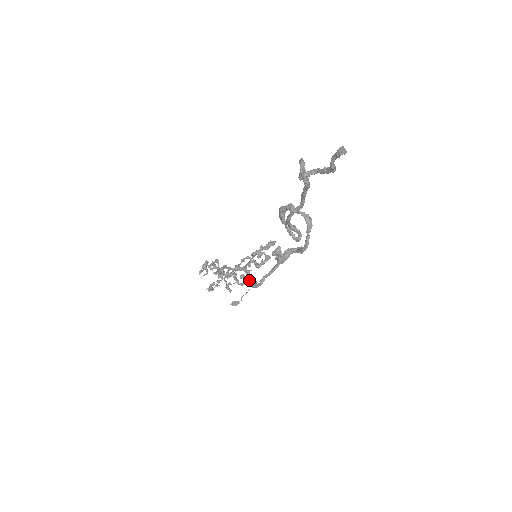
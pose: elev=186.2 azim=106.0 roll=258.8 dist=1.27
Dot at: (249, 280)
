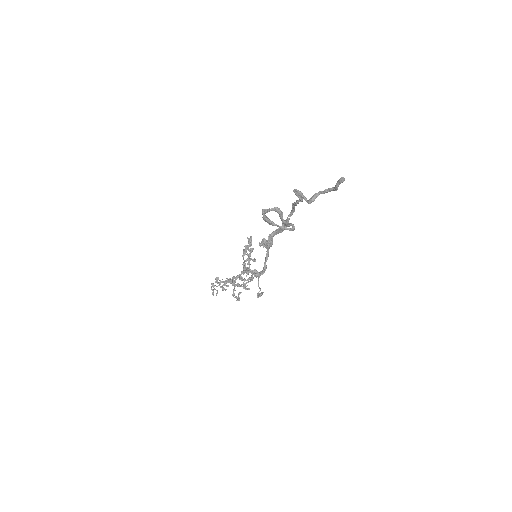
Dot at: (253, 273)
